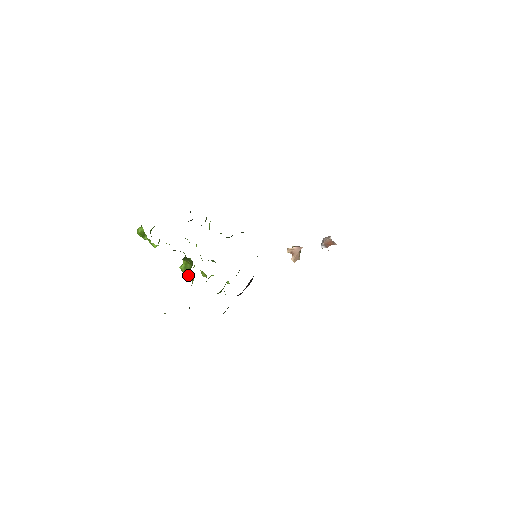
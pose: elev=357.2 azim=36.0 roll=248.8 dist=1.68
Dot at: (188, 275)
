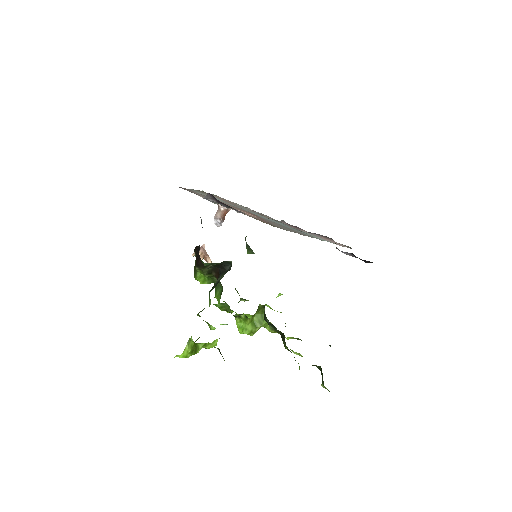
Dot at: occluded
